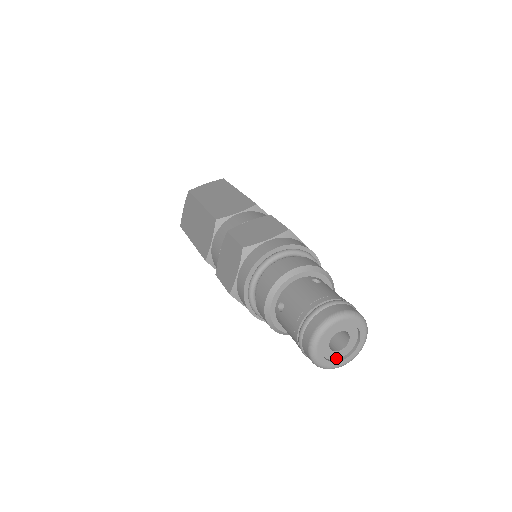
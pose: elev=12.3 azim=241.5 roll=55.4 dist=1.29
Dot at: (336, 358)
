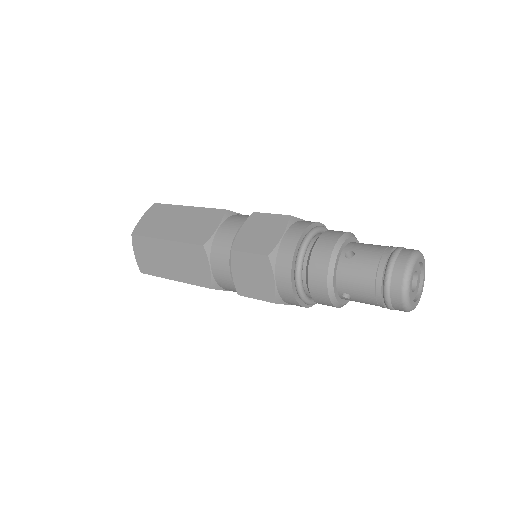
Dot at: occluded
